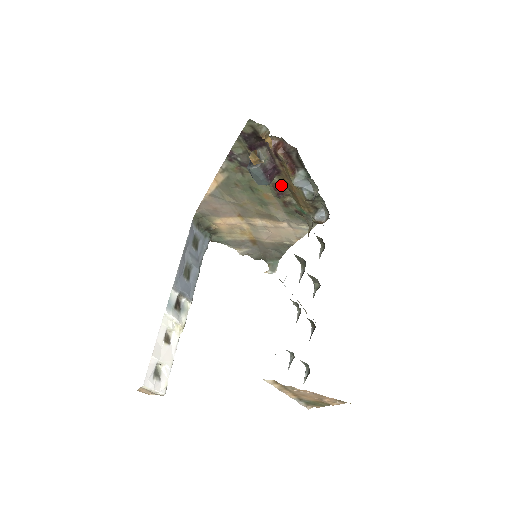
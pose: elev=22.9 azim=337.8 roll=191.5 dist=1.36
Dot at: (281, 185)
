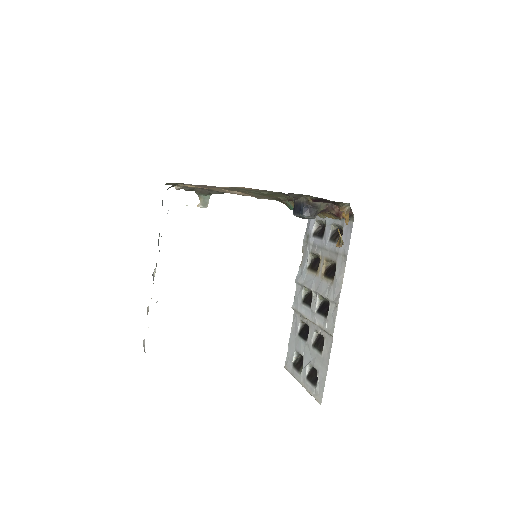
Dot at: occluded
